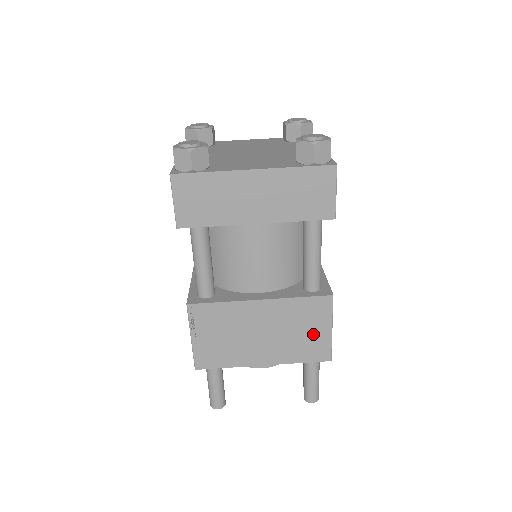
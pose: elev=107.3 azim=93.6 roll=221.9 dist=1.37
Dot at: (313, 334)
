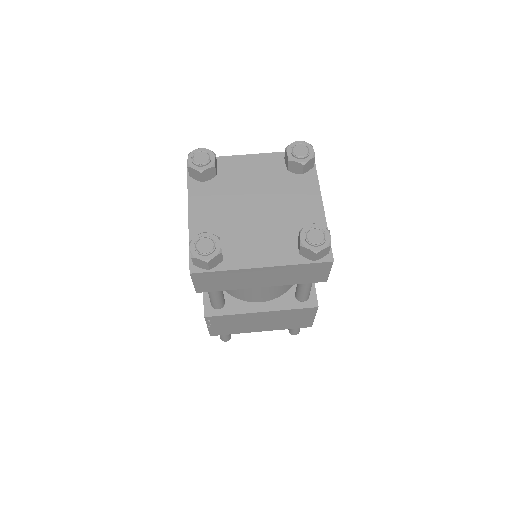
Dot at: (300, 320)
